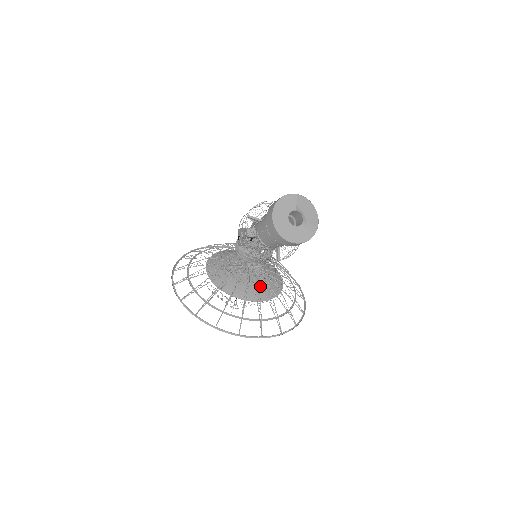
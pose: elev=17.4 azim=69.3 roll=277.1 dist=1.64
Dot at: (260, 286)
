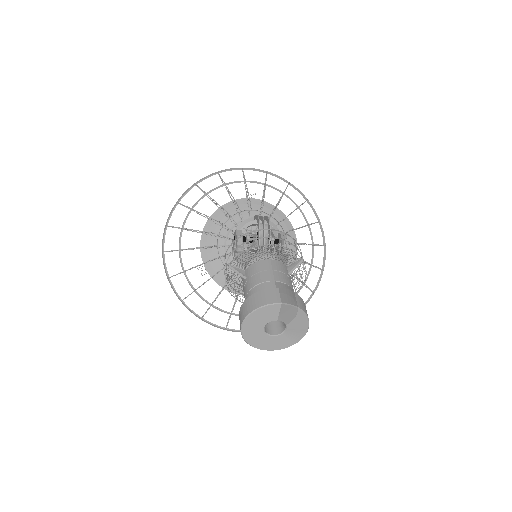
Dot at: occluded
